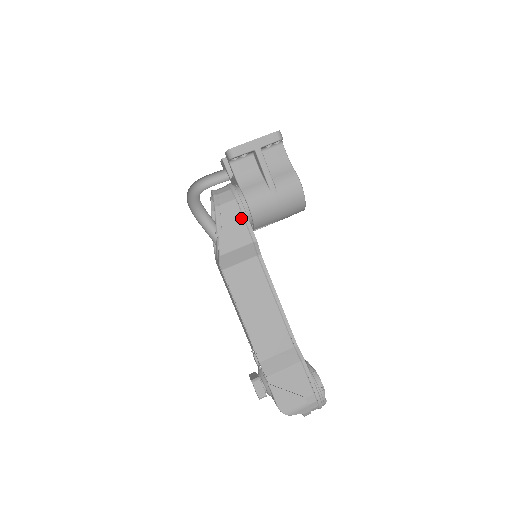
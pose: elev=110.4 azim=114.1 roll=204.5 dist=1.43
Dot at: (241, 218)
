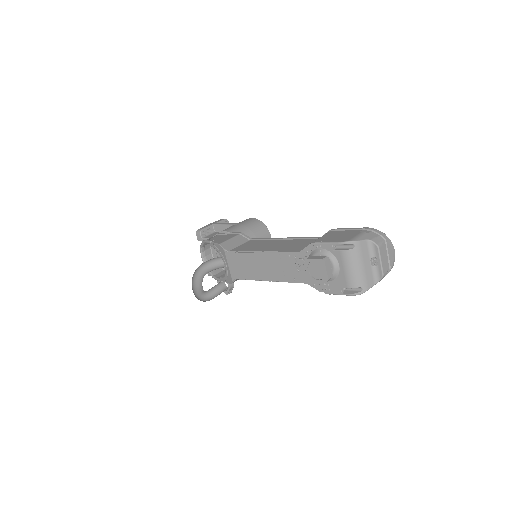
Dot at: (223, 235)
